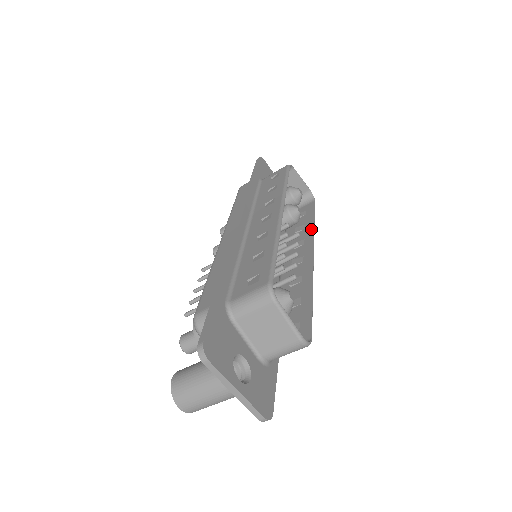
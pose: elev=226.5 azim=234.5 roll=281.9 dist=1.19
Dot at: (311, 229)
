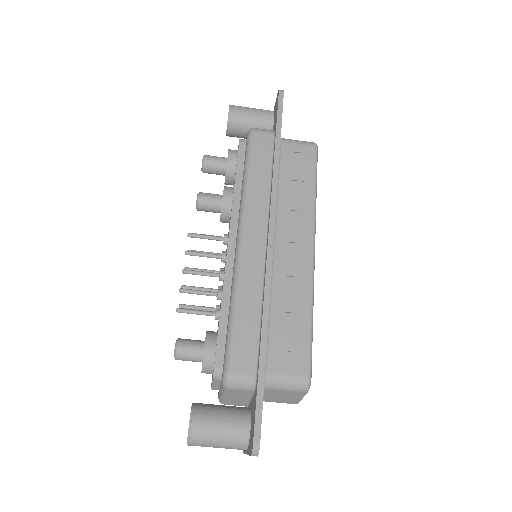
Dot at: occluded
